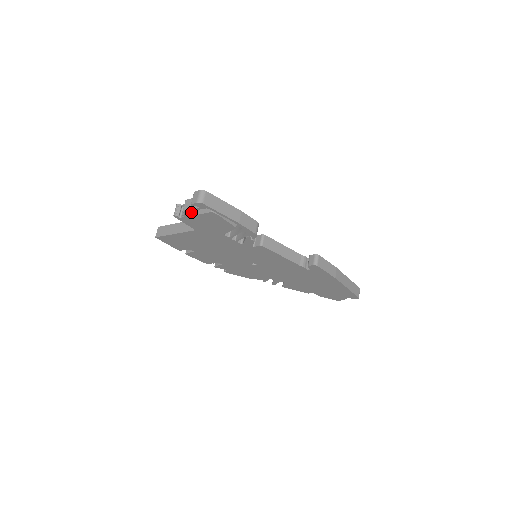
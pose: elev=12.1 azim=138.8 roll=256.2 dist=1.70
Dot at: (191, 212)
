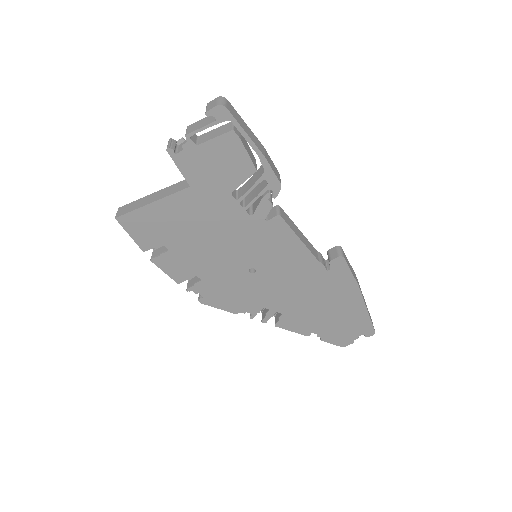
Dot at: (195, 141)
